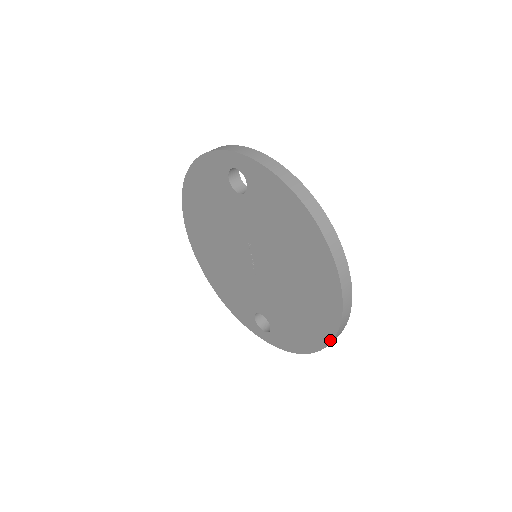
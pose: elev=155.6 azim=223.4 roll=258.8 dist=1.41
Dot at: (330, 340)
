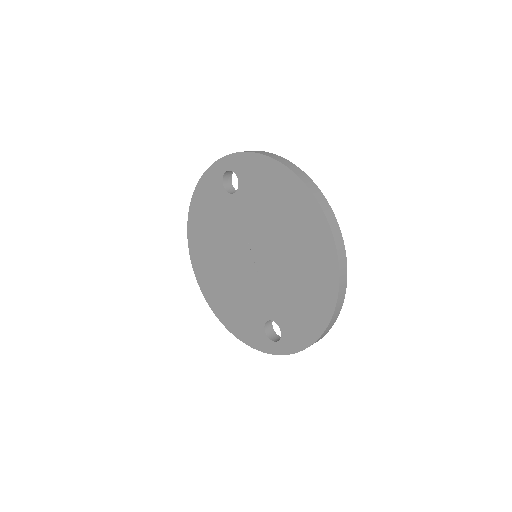
Dot at: (335, 299)
